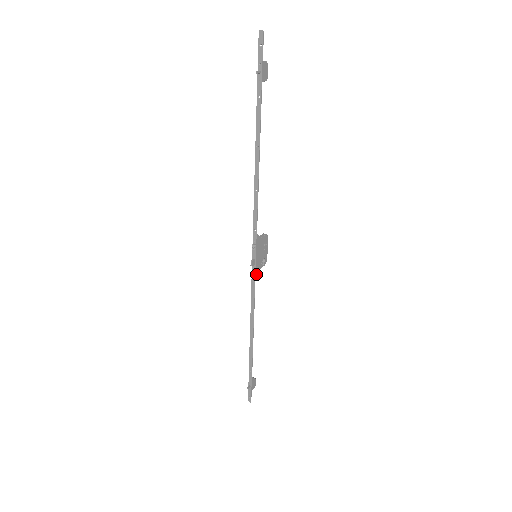
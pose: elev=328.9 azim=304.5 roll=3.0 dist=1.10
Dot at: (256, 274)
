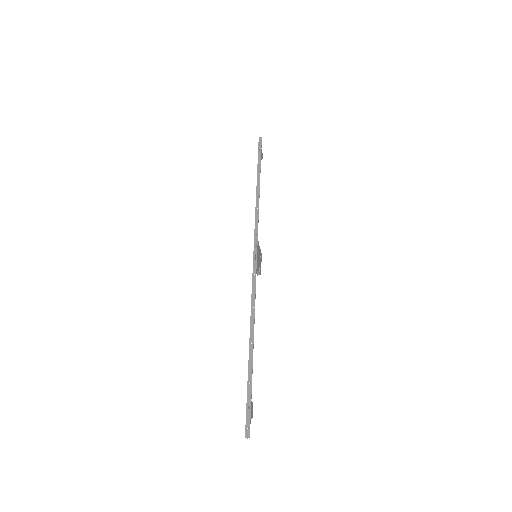
Dot at: (256, 270)
